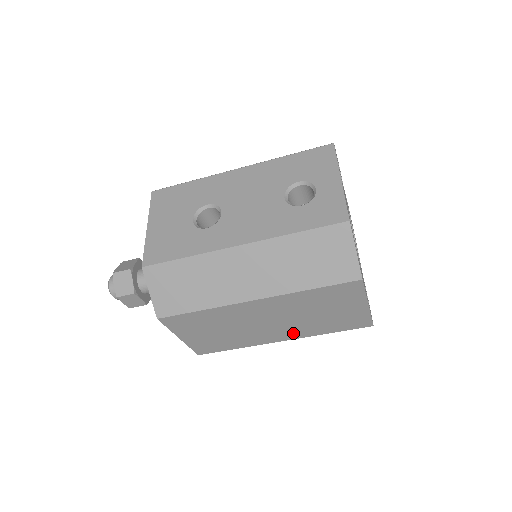
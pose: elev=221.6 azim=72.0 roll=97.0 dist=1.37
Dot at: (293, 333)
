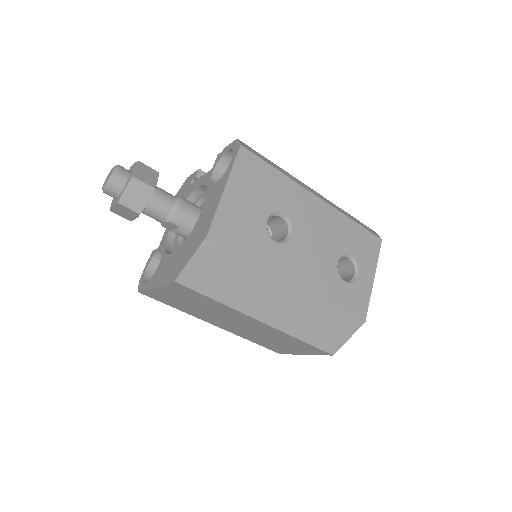
Dot at: (233, 330)
